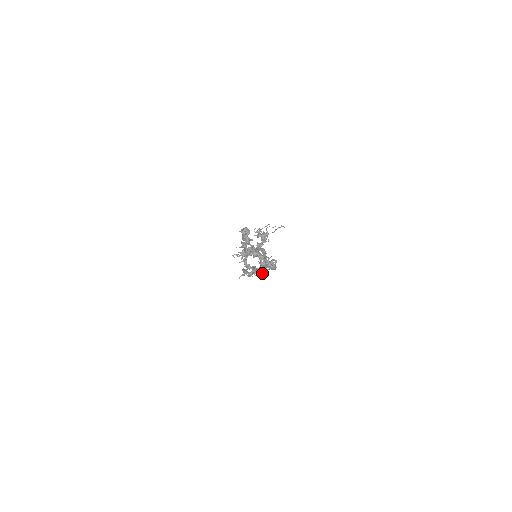
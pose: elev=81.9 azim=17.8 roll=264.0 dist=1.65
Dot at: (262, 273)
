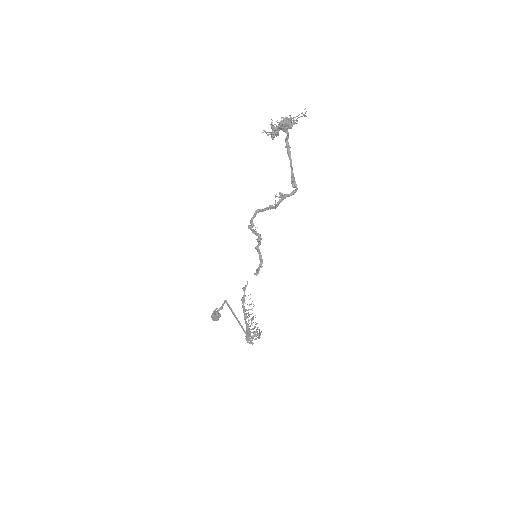
Dot at: (255, 326)
